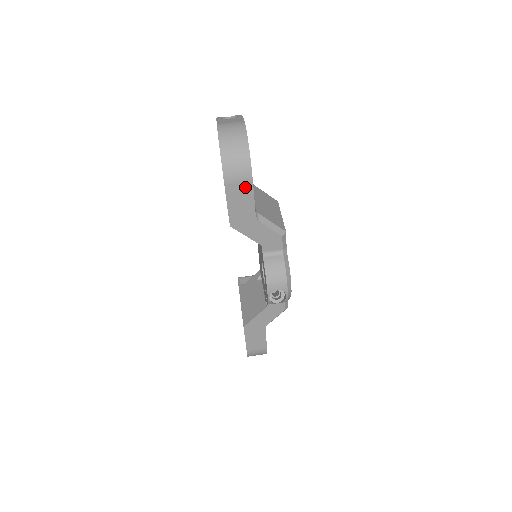
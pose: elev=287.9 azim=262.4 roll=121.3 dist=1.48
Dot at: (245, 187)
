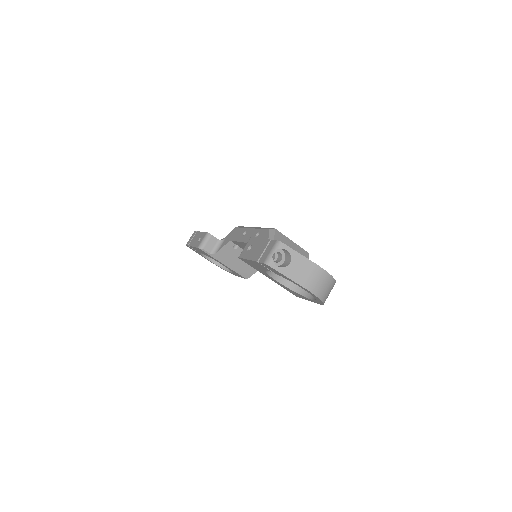
Dot at: occluded
